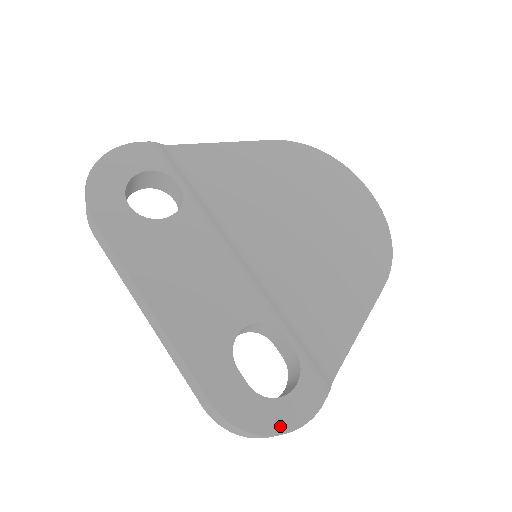
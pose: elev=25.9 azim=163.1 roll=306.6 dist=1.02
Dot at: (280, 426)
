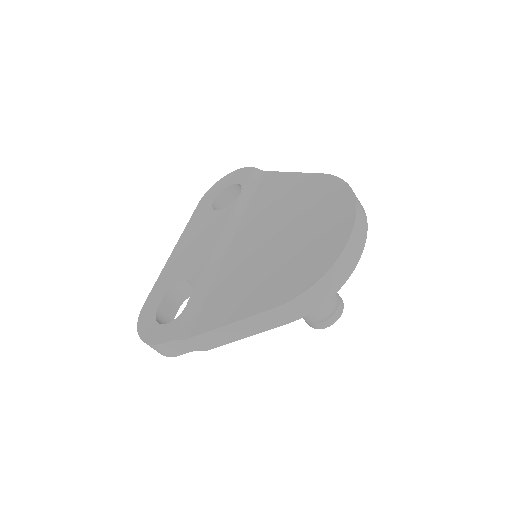
Dot at: (145, 335)
